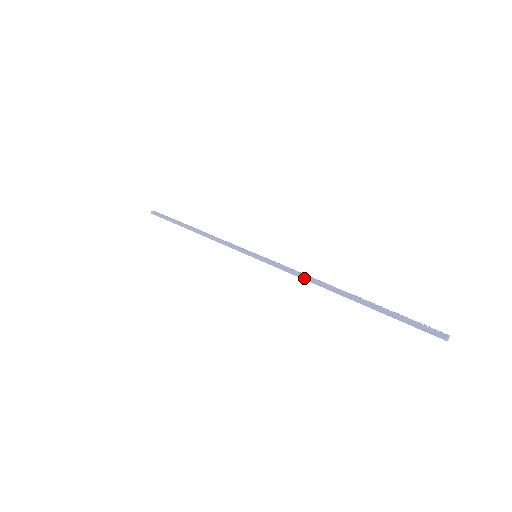
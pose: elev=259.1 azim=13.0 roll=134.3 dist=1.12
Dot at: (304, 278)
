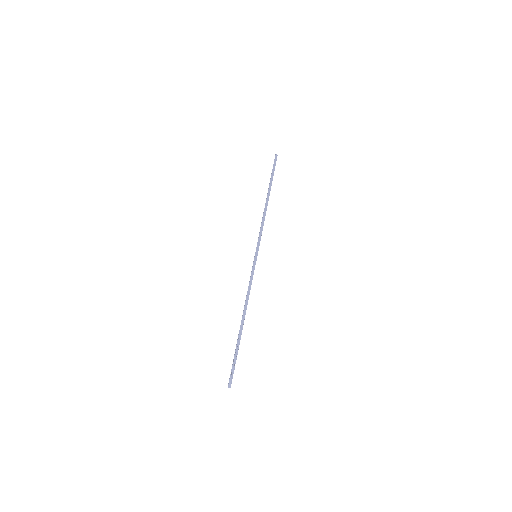
Dot at: (246, 296)
